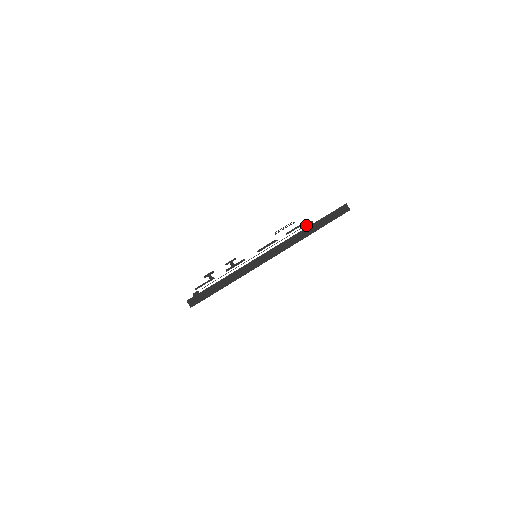
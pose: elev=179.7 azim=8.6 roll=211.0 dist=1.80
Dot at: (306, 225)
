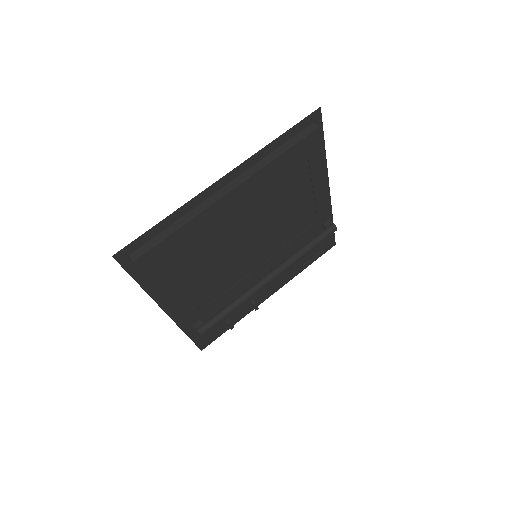
Dot at: (316, 218)
